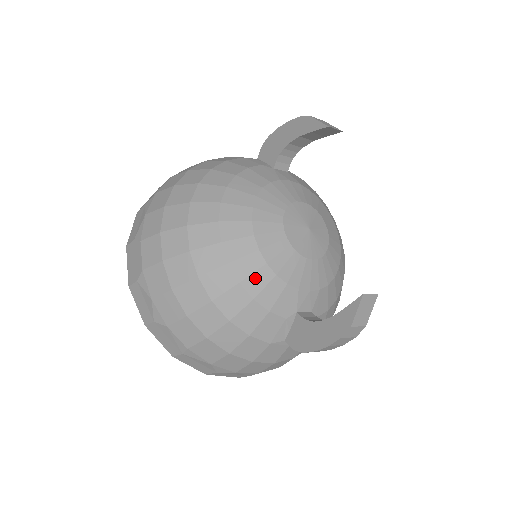
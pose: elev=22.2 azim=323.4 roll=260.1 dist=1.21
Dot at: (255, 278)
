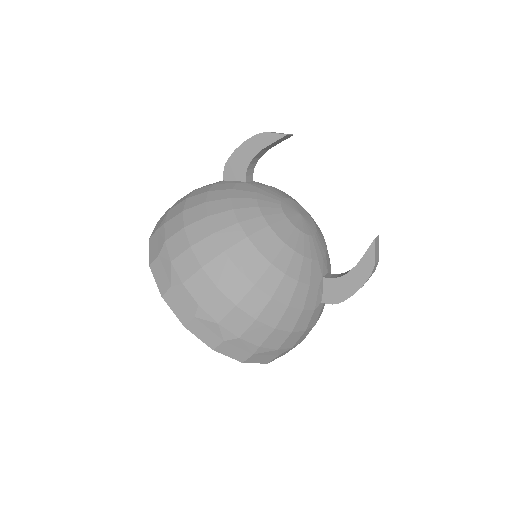
Dot at: (293, 265)
